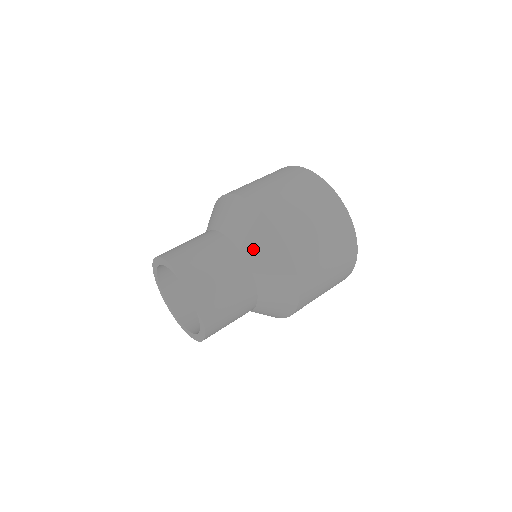
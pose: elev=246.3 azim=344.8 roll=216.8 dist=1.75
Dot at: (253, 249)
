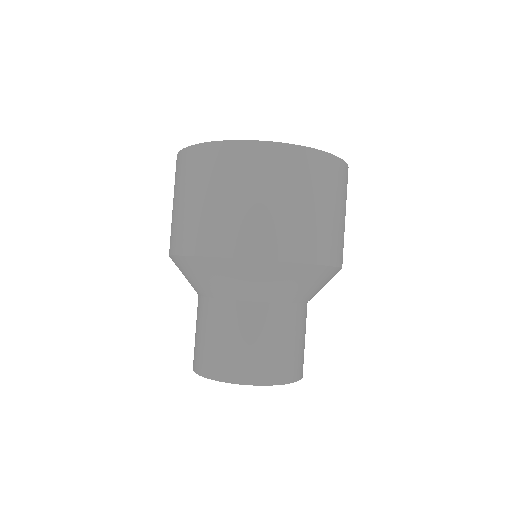
Dot at: (238, 289)
